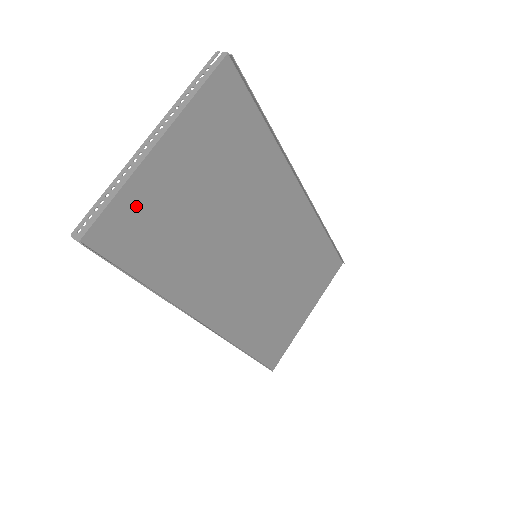
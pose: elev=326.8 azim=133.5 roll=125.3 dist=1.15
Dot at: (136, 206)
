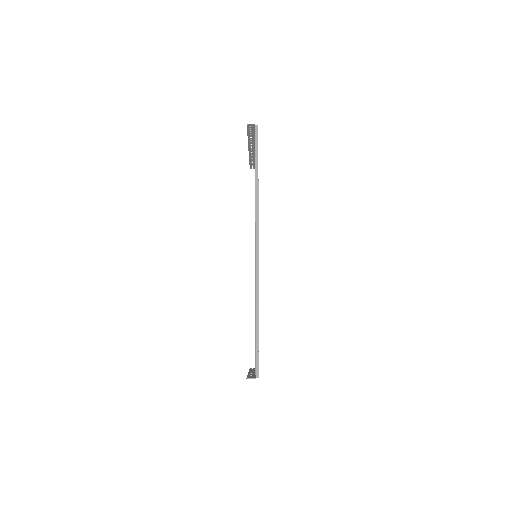
Dot at: occluded
